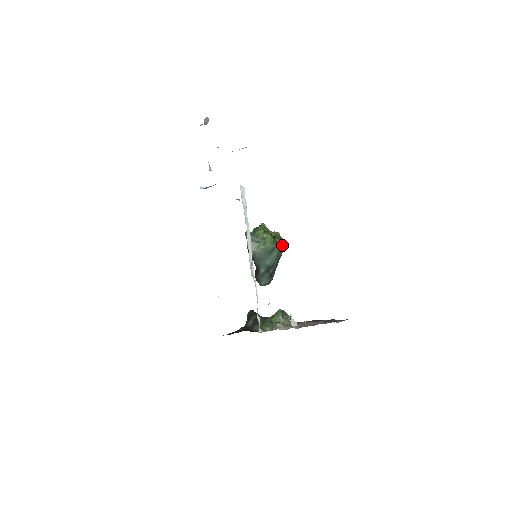
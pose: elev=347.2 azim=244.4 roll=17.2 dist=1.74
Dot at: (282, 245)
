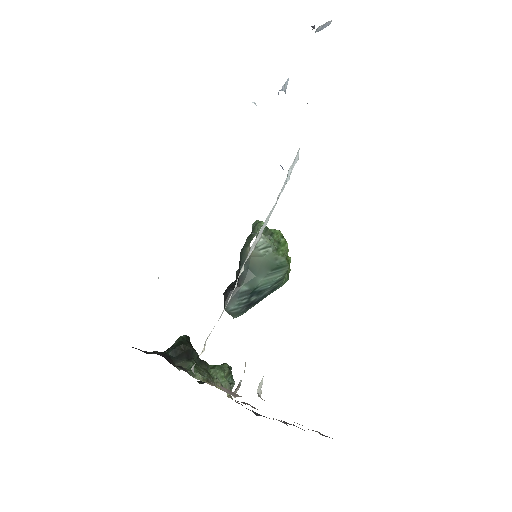
Dot at: (288, 275)
